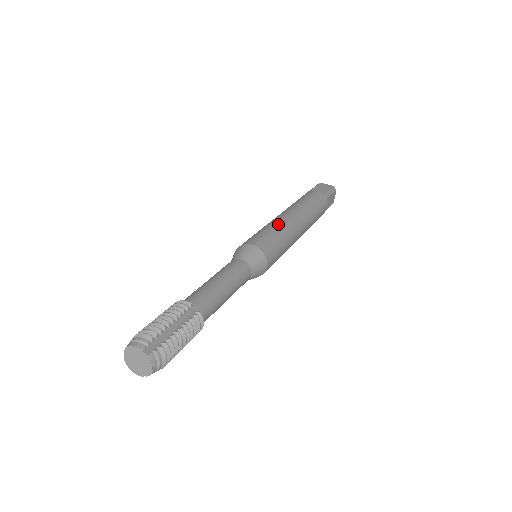
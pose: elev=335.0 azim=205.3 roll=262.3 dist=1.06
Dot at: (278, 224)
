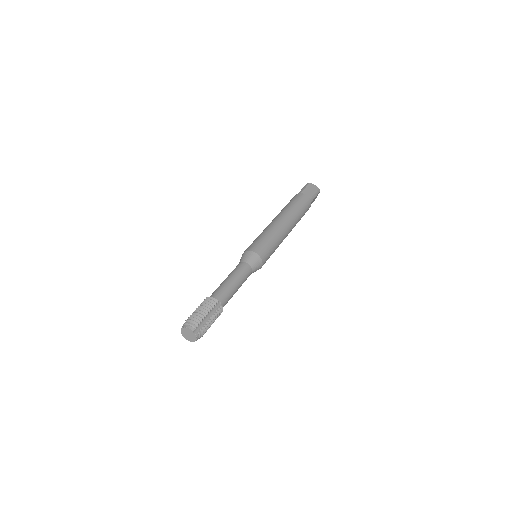
Dot at: (274, 232)
